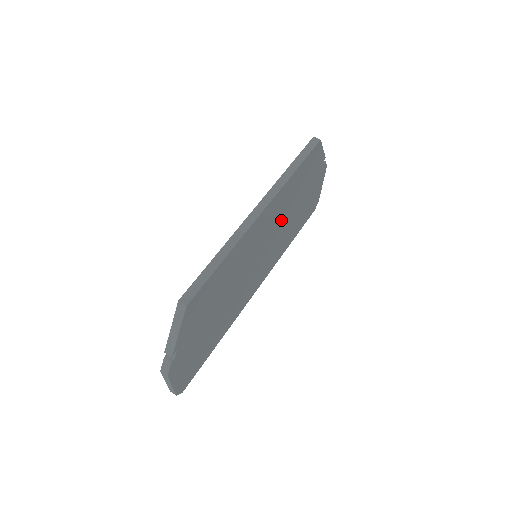
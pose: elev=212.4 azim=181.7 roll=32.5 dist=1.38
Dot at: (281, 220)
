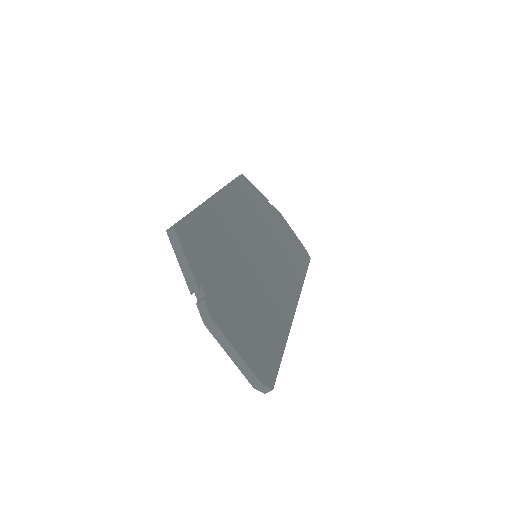
Dot at: (257, 229)
